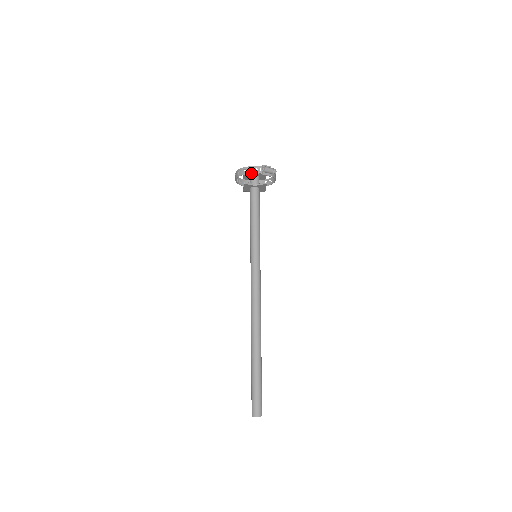
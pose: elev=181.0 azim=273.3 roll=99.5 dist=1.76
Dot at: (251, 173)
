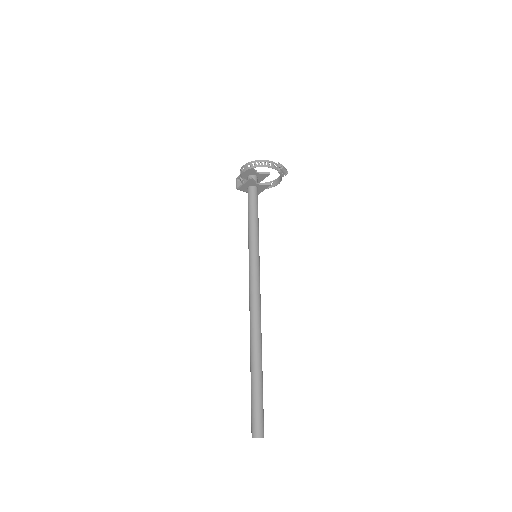
Dot at: (268, 167)
